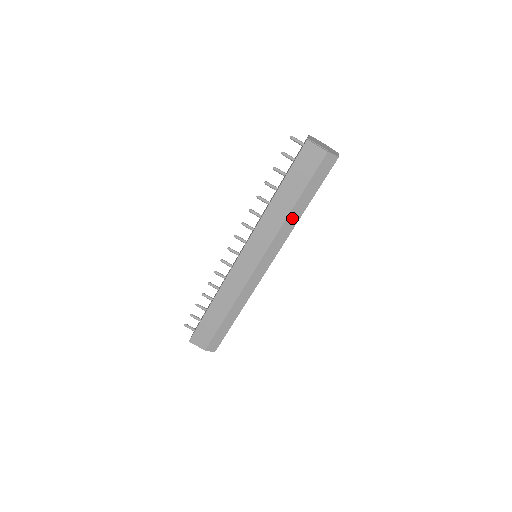
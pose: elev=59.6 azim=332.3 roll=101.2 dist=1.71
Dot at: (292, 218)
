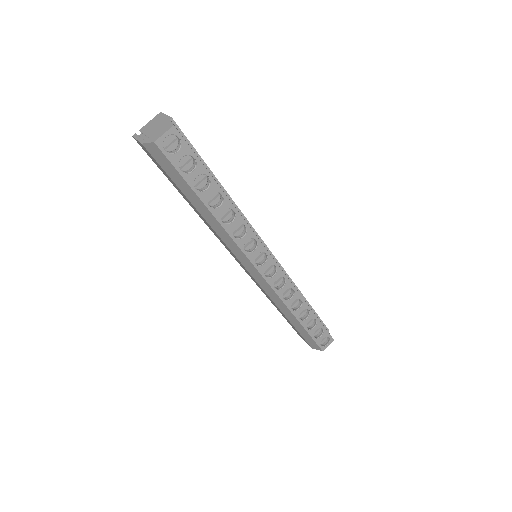
Dot at: (211, 221)
